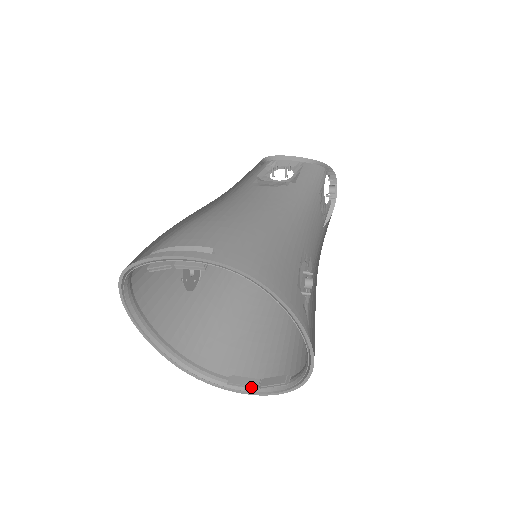
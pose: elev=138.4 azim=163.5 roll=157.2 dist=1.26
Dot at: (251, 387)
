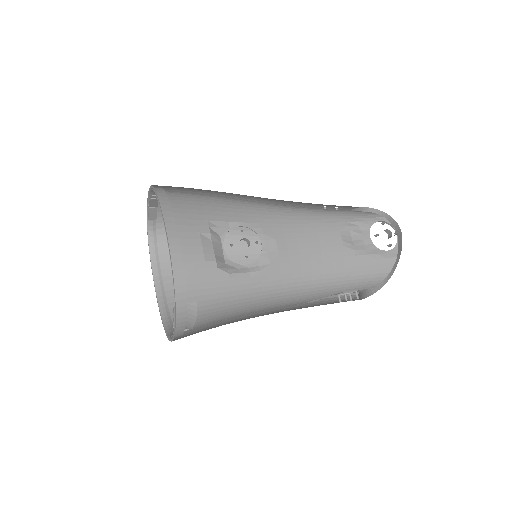
Dot at: (173, 328)
